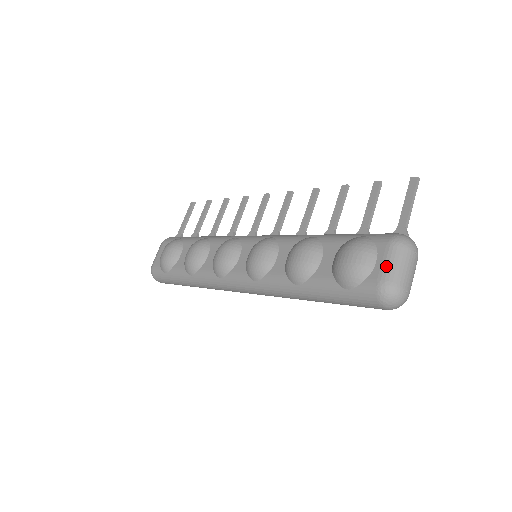
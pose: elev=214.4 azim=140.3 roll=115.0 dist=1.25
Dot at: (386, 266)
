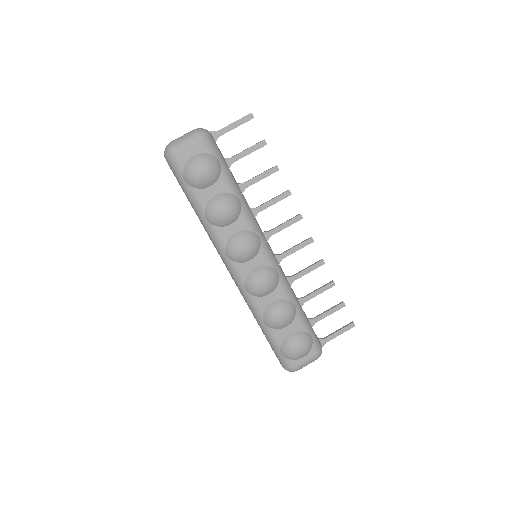
Dot at: (304, 363)
